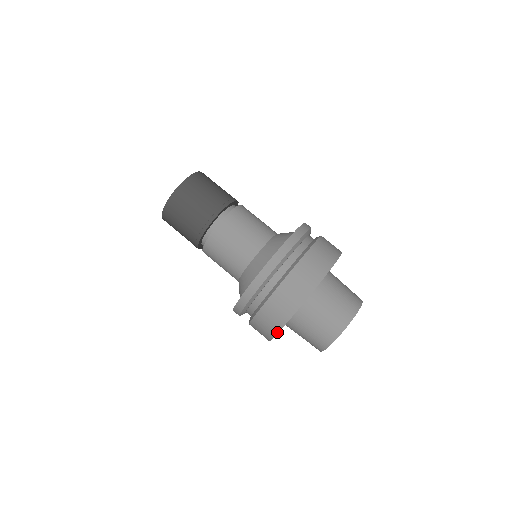
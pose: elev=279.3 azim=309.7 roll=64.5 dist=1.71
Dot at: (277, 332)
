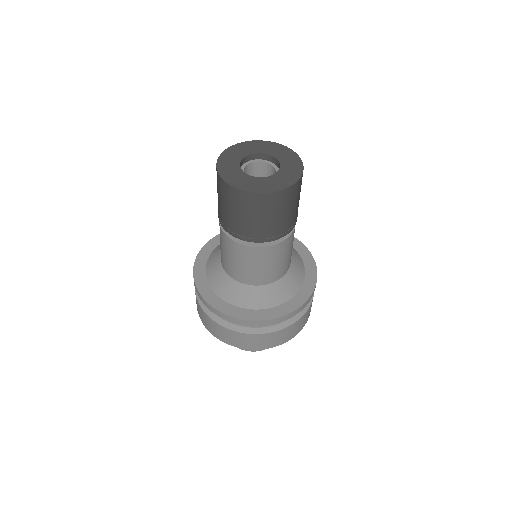
Dot at: (210, 332)
